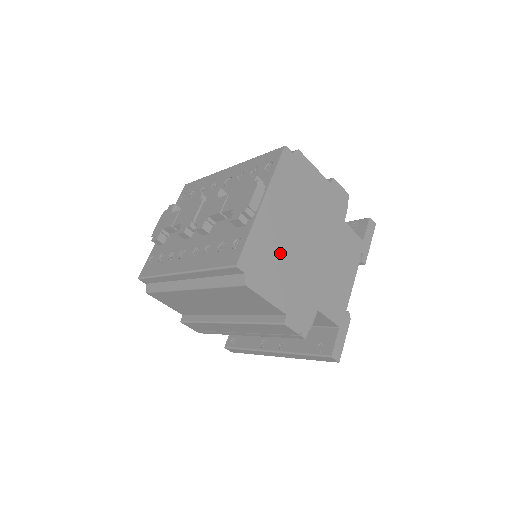
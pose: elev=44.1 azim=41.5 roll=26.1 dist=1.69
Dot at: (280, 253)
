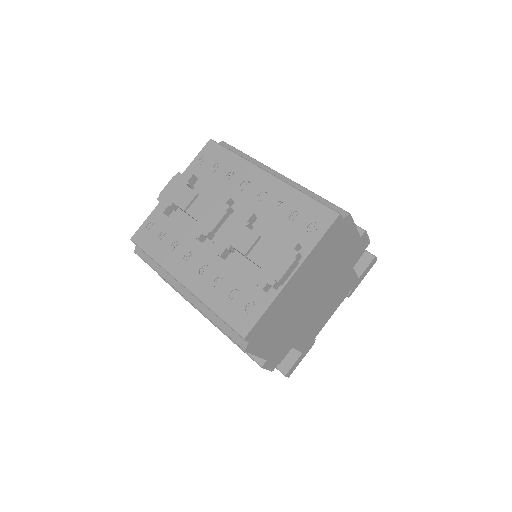
Dot at: (286, 315)
